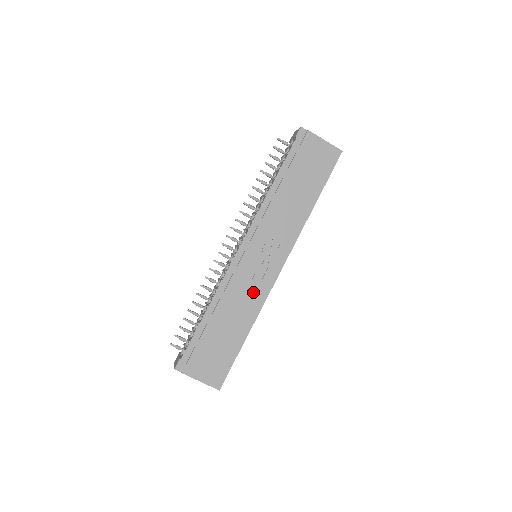
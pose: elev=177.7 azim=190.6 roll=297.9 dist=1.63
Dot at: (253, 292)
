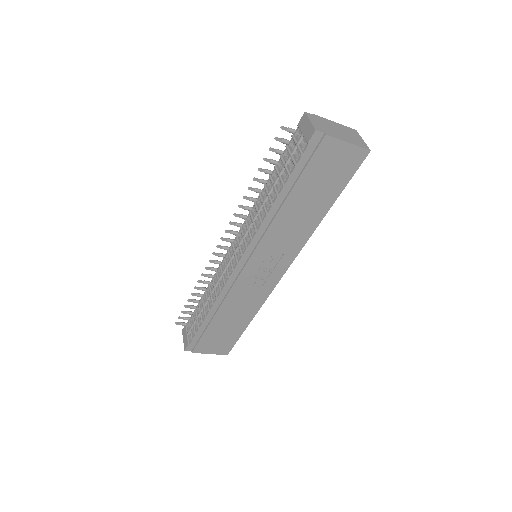
Dot at: (255, 294)
